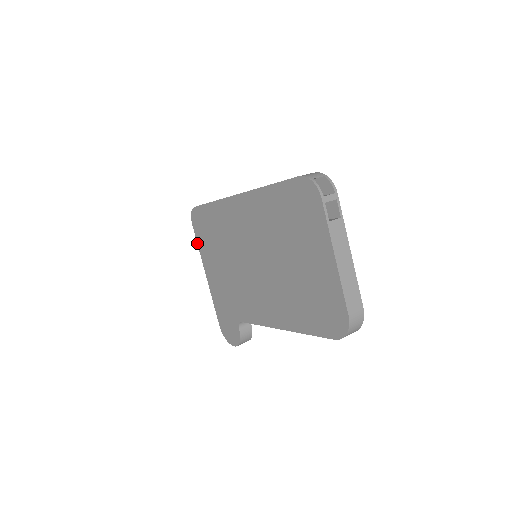
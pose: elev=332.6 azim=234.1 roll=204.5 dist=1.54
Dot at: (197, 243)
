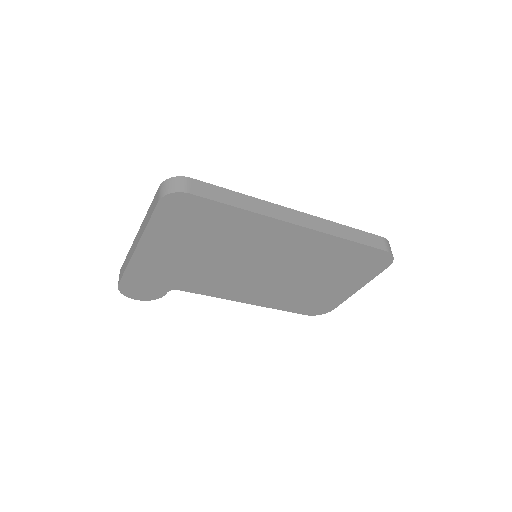
Dot at: (149, 221)
